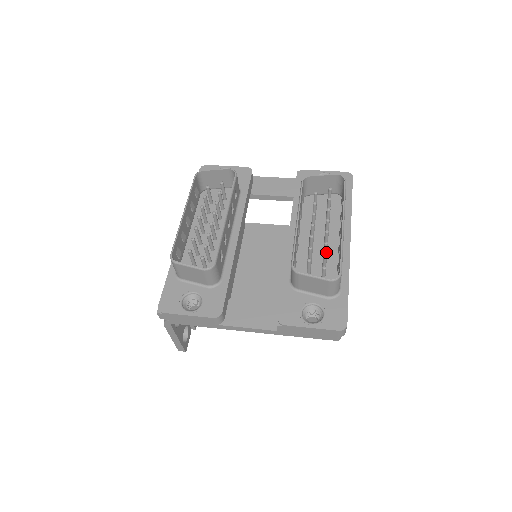
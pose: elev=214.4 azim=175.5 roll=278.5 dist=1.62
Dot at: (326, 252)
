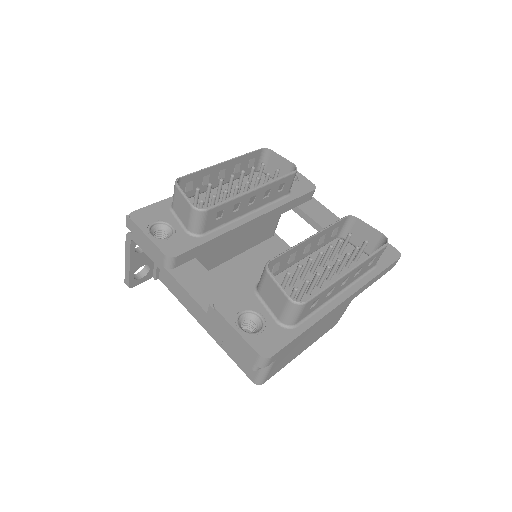
Dot at: (313, 285)
